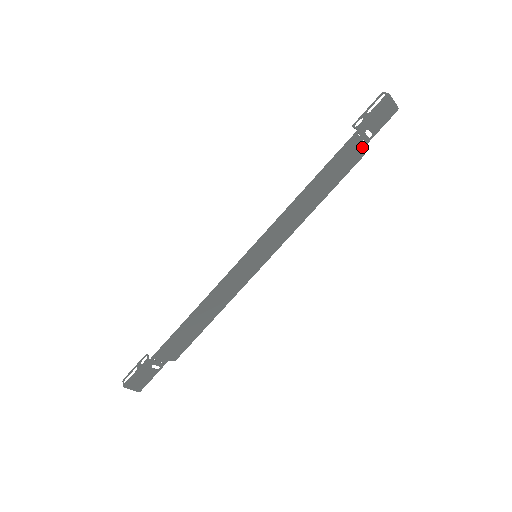
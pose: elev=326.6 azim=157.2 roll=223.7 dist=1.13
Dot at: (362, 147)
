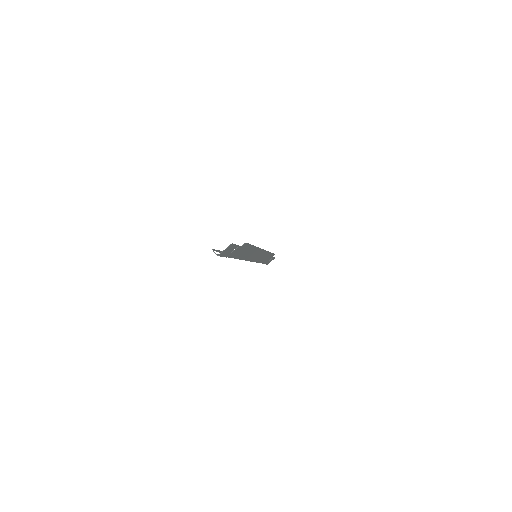
Dot at: (240, 247)
